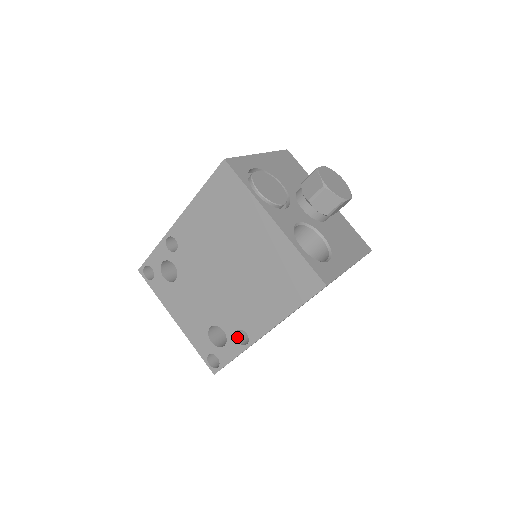
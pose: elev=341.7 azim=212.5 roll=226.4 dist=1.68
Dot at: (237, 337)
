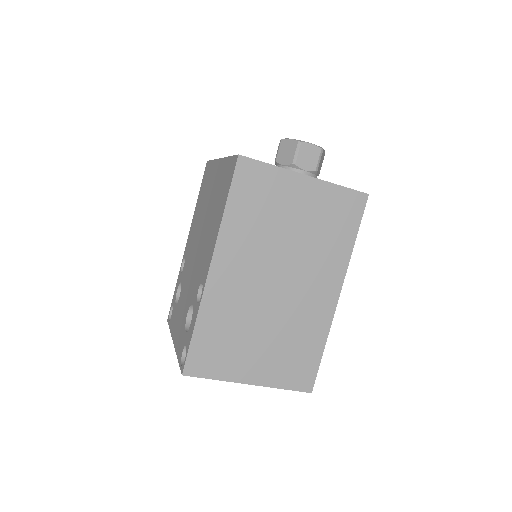
Dot at: occluded
